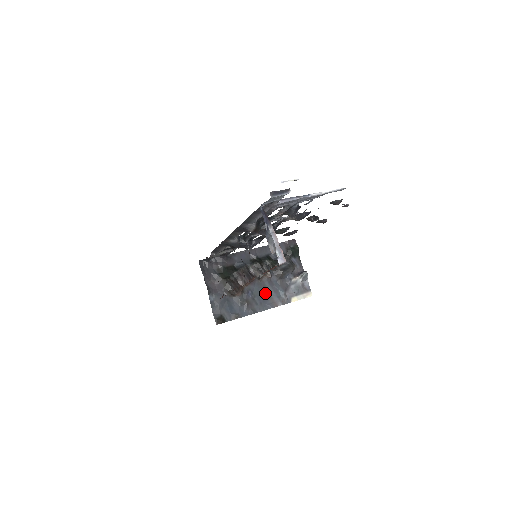
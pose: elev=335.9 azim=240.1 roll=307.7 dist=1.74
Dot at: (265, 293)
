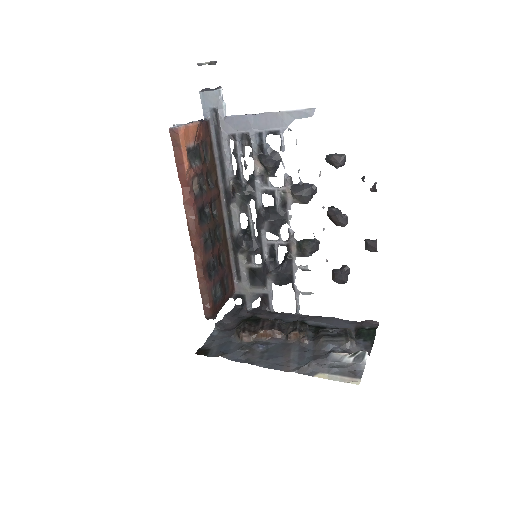
Dot at: (283, 353)
